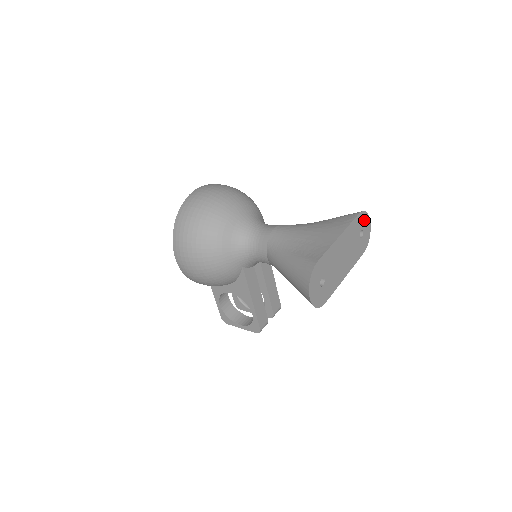
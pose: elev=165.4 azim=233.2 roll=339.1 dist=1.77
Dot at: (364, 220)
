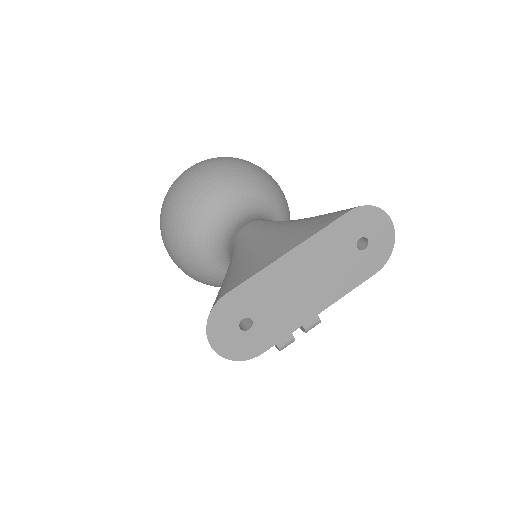
Dot at: (369, 220)
